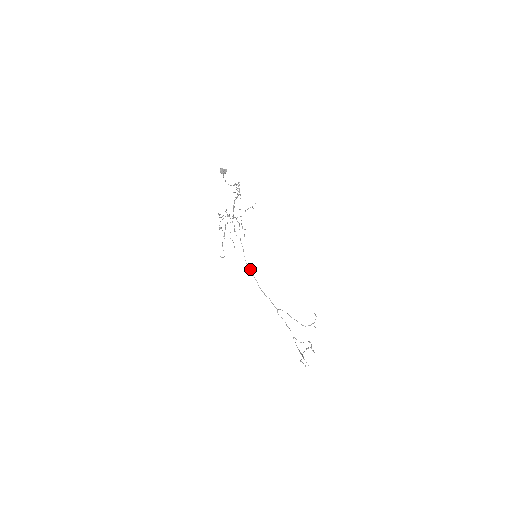
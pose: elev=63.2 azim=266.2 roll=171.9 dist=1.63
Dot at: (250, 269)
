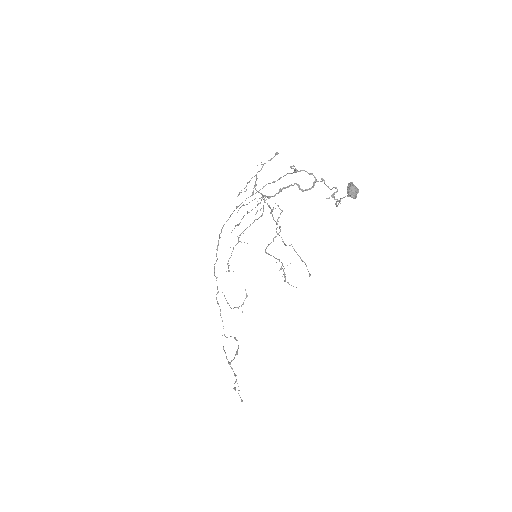
Dot at: (218, 241)
